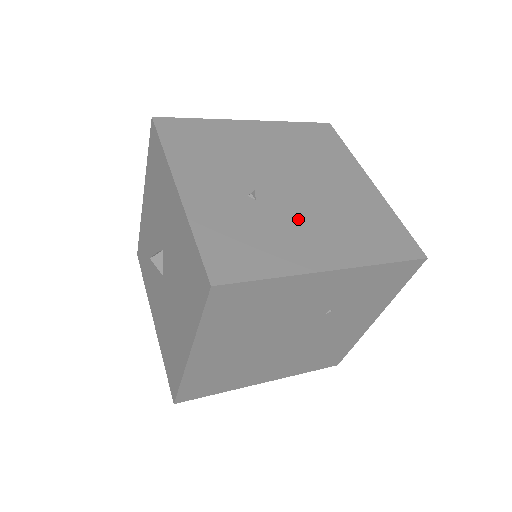
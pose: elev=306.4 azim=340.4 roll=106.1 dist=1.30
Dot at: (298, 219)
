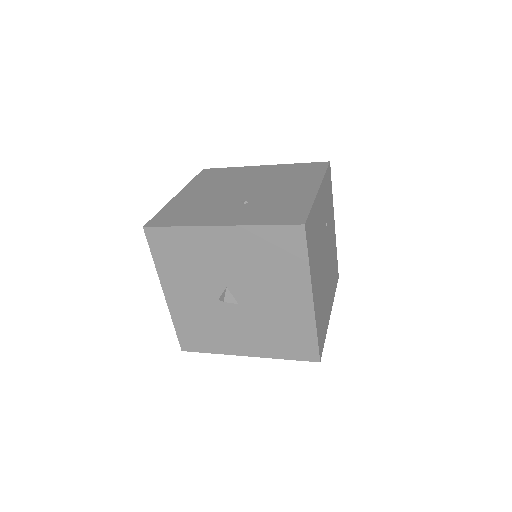
Dot at: (275, 192)
